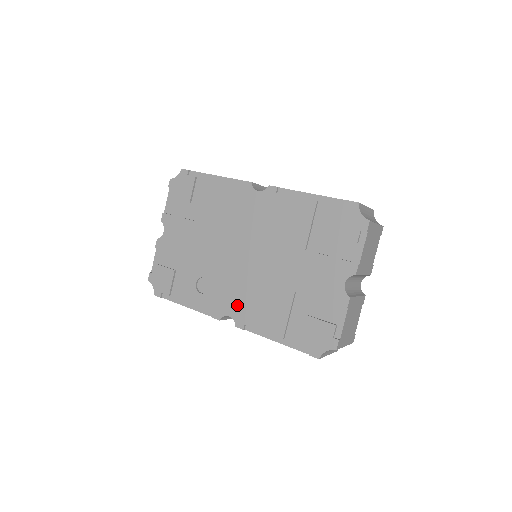
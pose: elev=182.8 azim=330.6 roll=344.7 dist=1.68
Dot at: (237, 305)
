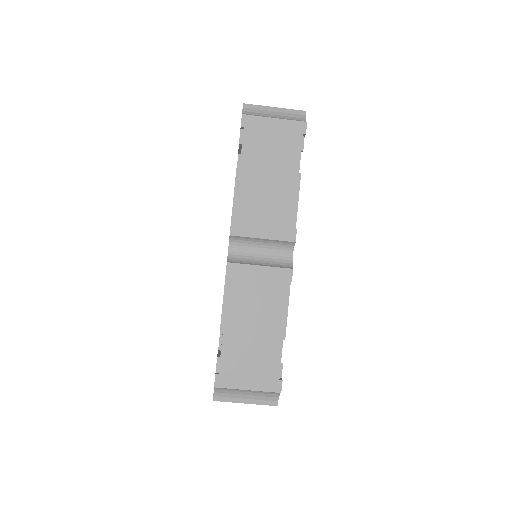
Dot at: occluded
